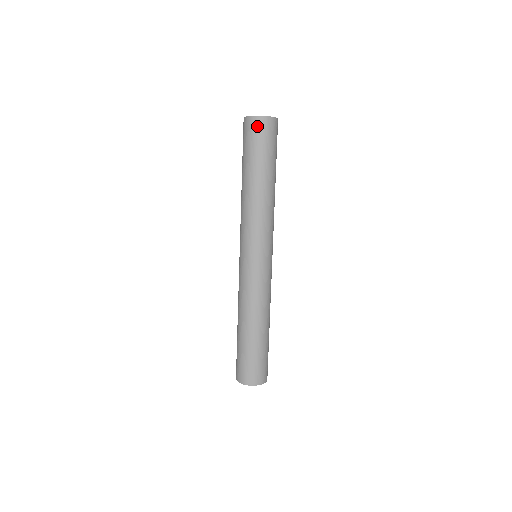
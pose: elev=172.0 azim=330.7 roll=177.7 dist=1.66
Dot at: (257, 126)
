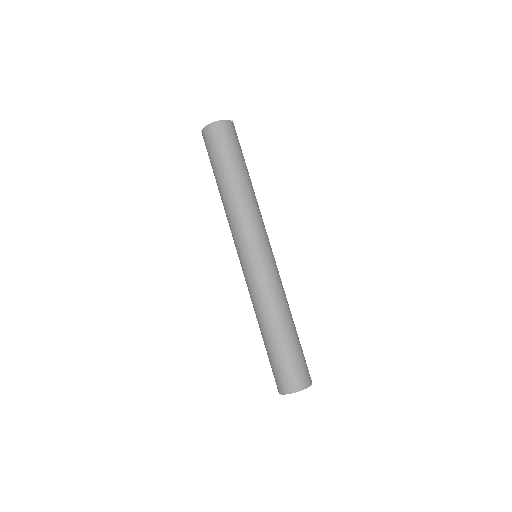
Dot at: (229, 129)
